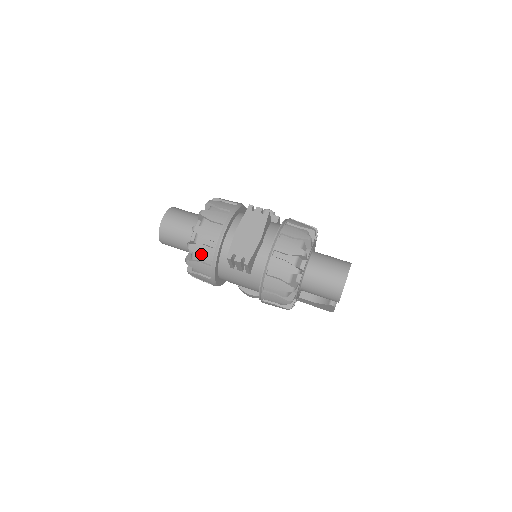
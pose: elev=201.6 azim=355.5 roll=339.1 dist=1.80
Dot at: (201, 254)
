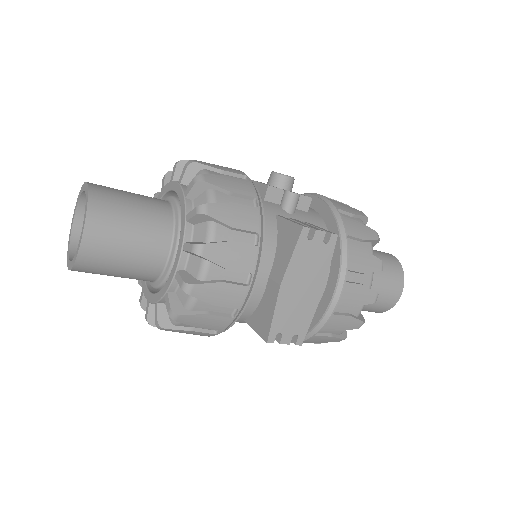
Dot at: (202, 325)
